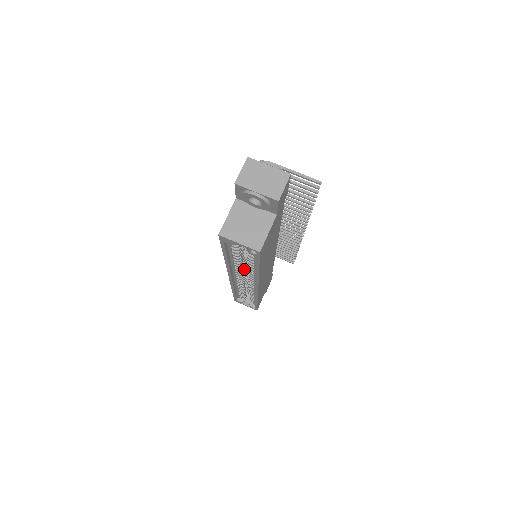
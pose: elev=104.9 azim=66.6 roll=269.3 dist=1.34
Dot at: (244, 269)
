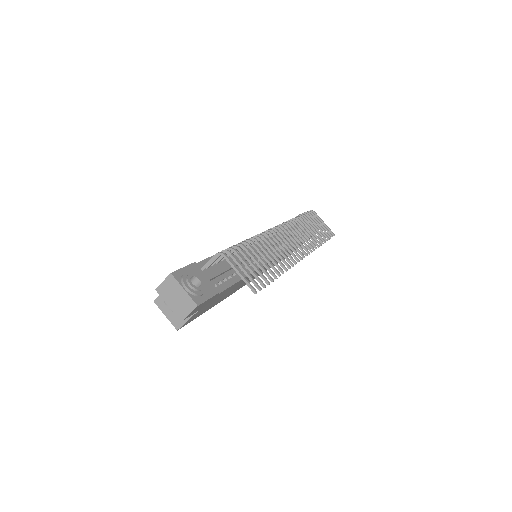
Dot at: occluded
